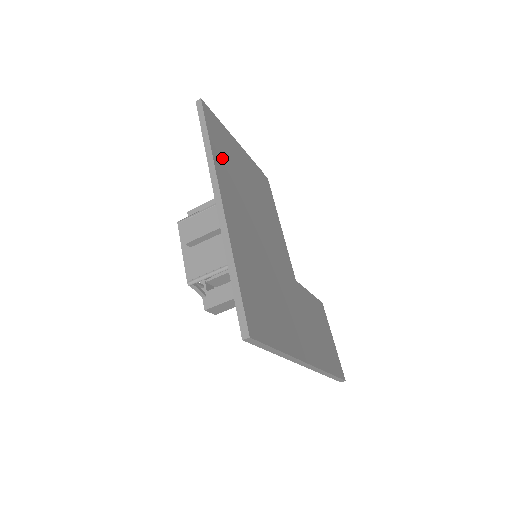
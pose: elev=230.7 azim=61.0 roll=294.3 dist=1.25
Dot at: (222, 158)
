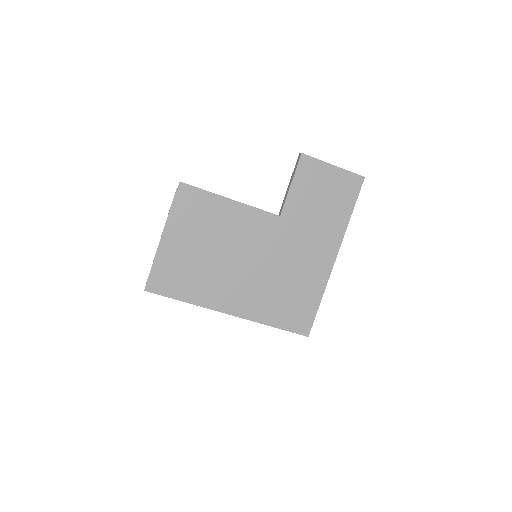
Dot at: (193, 289)
